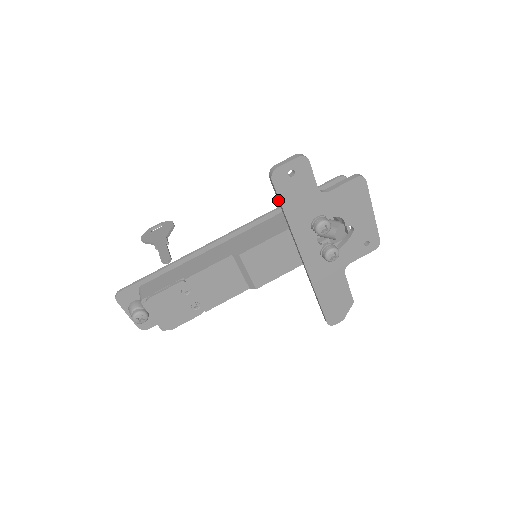
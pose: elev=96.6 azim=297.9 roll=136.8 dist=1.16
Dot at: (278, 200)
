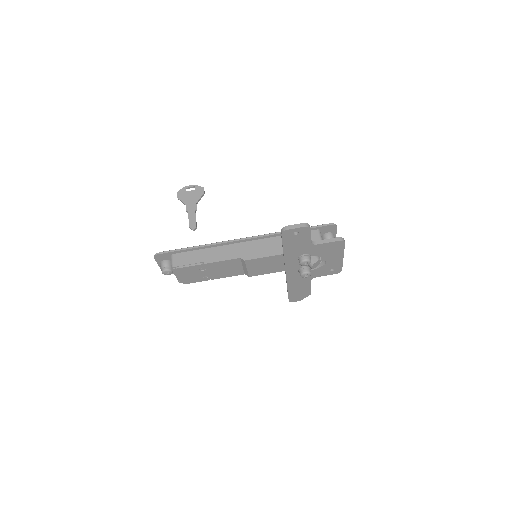
Dot at: (282, 242)
